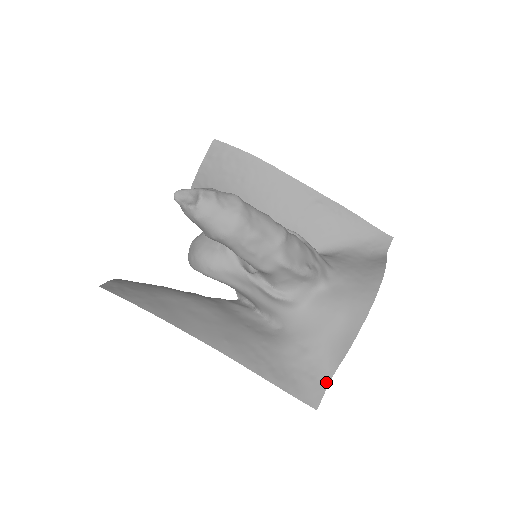
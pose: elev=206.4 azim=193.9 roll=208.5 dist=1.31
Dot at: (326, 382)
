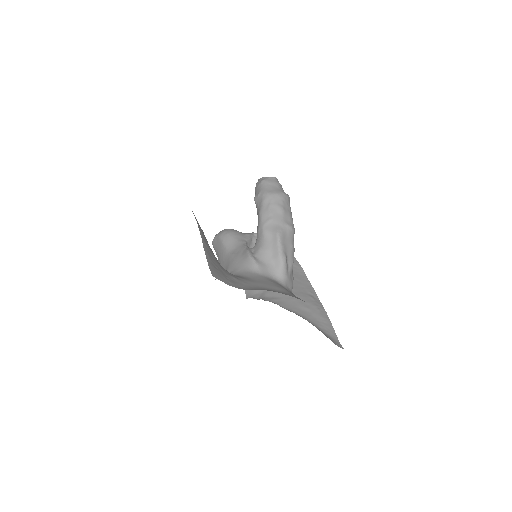
Dot at: (232, 285)
